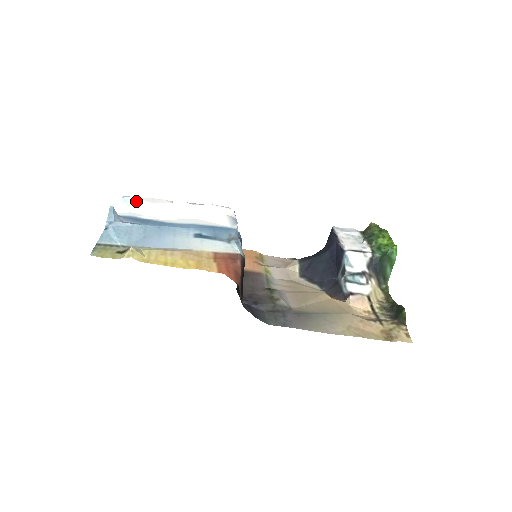
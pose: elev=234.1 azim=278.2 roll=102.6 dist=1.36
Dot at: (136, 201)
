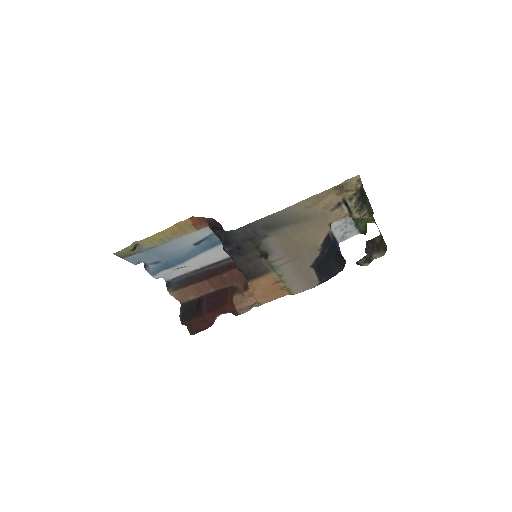
Dot at: (171, 275)
